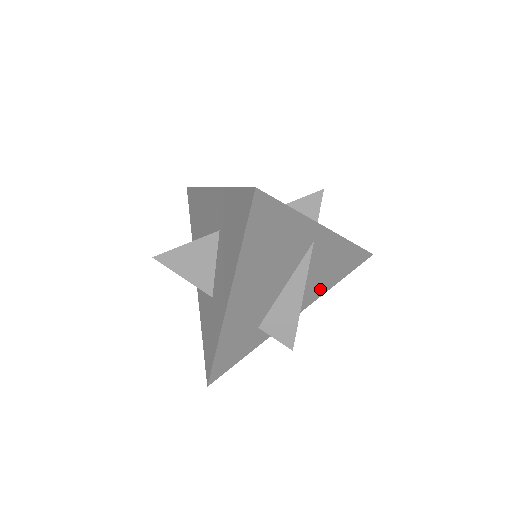
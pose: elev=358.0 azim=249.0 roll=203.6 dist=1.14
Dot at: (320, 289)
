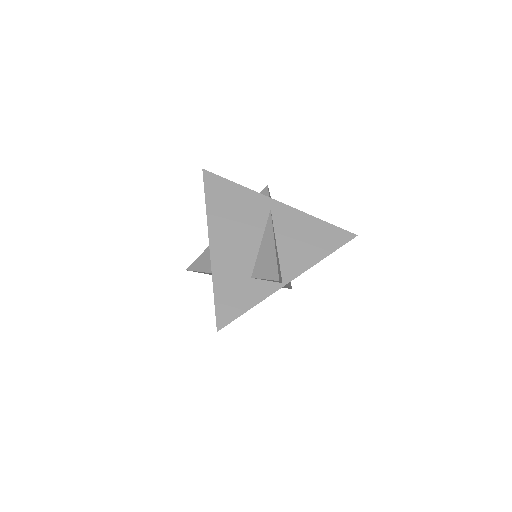
Dot at: (308, 257)
